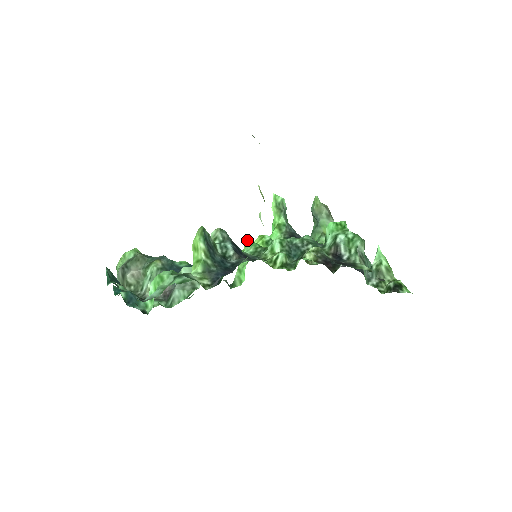
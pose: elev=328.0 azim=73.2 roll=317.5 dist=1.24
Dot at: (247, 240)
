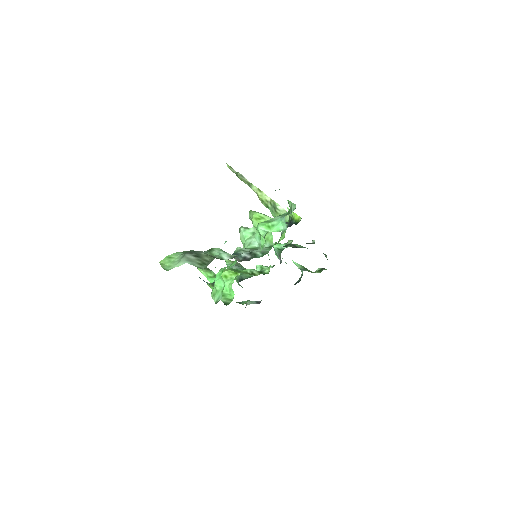
Dot at: occluded
